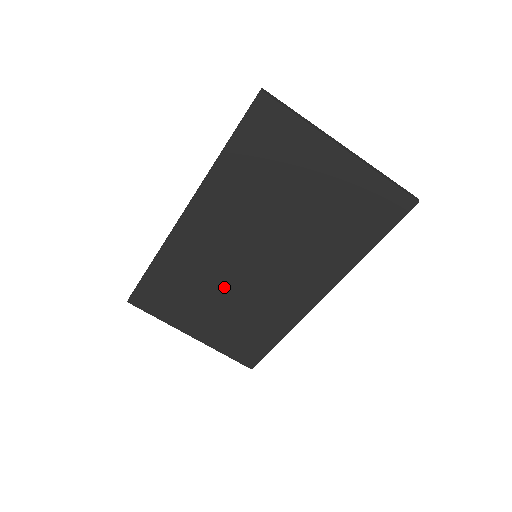
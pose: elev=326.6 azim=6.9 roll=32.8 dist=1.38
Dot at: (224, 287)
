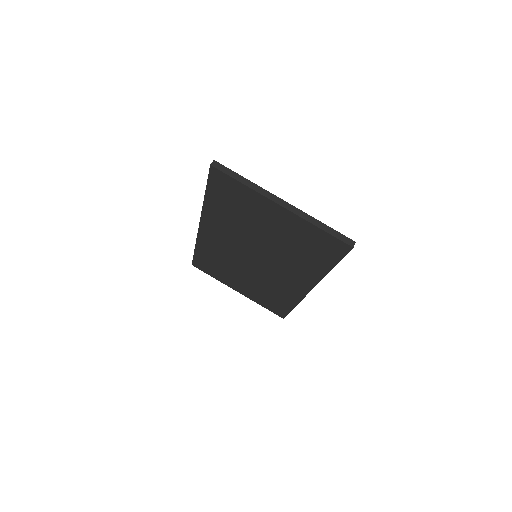
Dot at: (243, 270)
